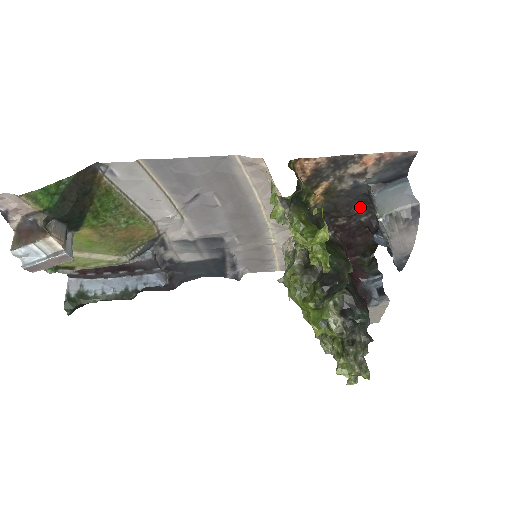
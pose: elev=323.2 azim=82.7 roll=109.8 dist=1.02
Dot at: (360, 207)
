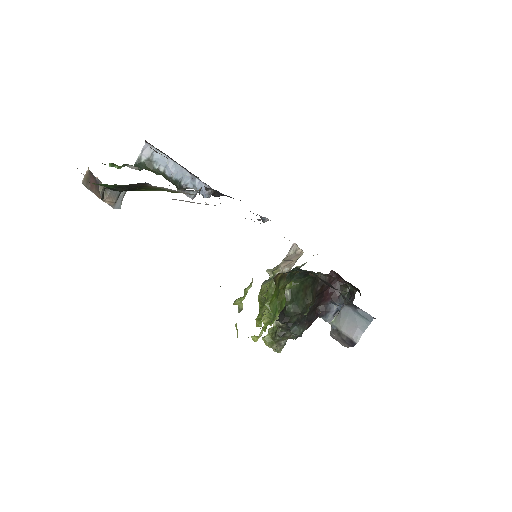
Dot at: occluded
